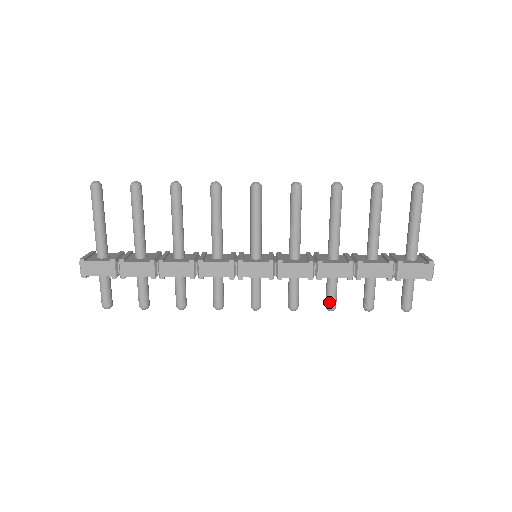
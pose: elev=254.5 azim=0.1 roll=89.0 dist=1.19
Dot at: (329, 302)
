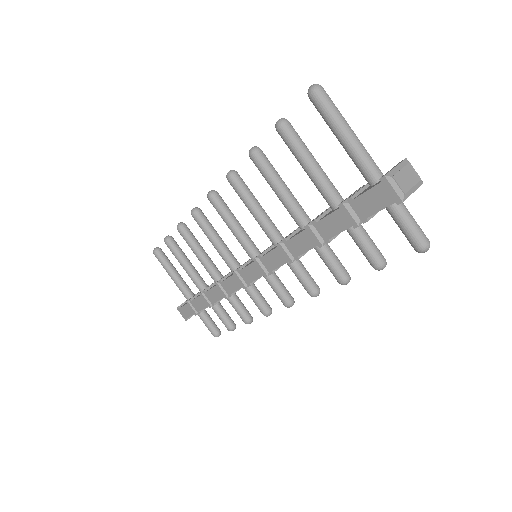
Dot at: (334, 276)
